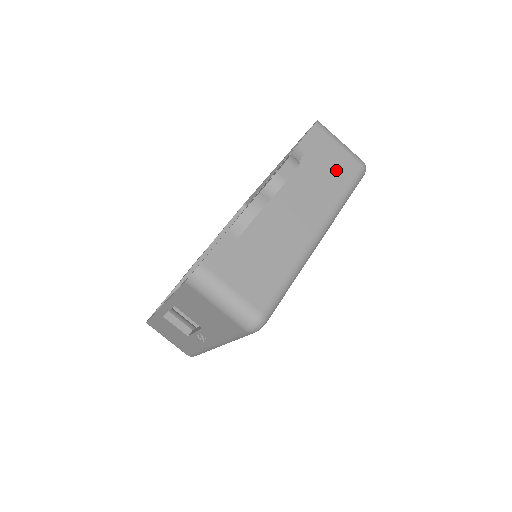
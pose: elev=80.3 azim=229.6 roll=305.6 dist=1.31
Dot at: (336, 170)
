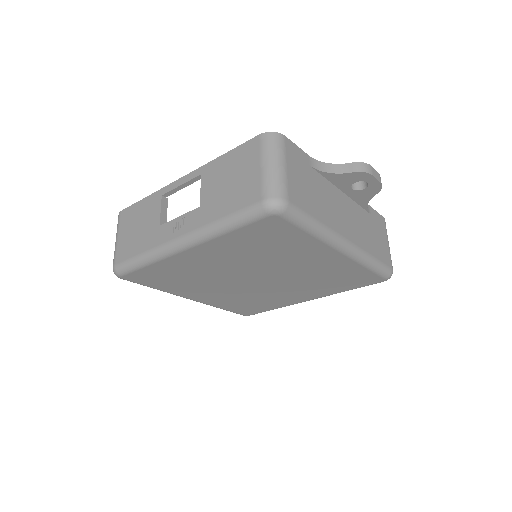
Dot at: (379, 245)
